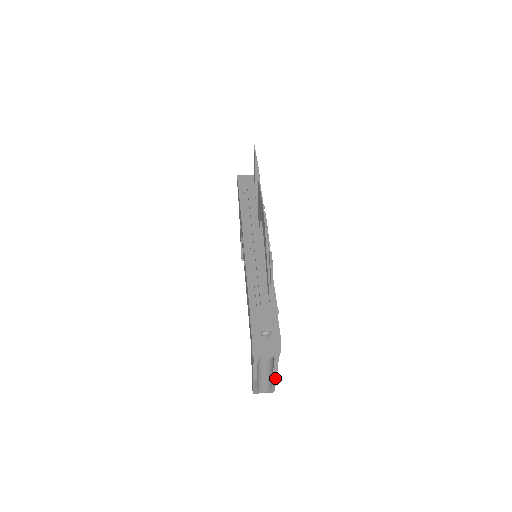
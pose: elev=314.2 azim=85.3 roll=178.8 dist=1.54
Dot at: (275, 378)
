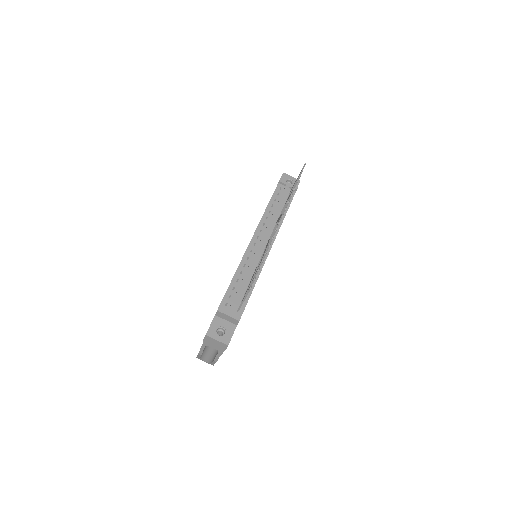
Dot at: (215, 361)
